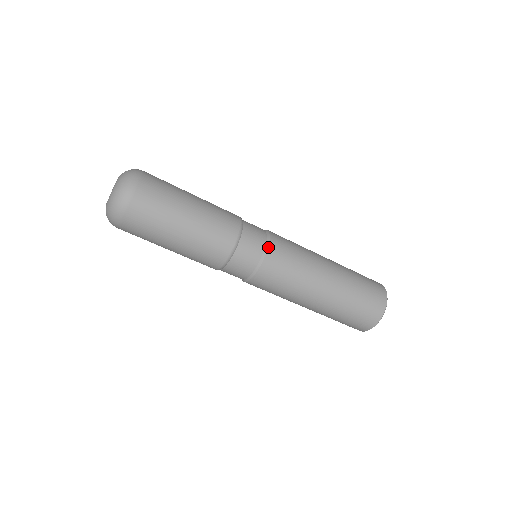
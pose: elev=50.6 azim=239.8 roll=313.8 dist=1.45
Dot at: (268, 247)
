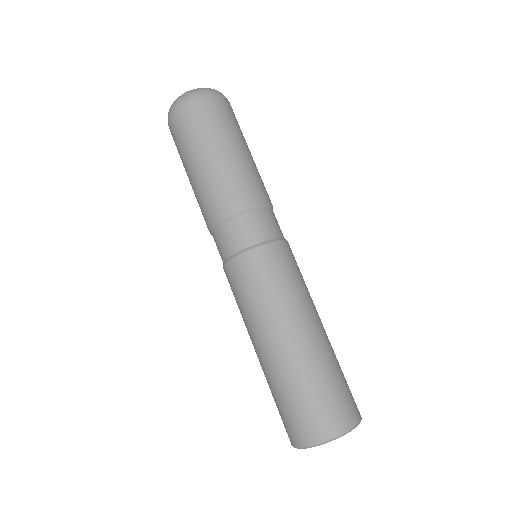
Dot at: occluded
